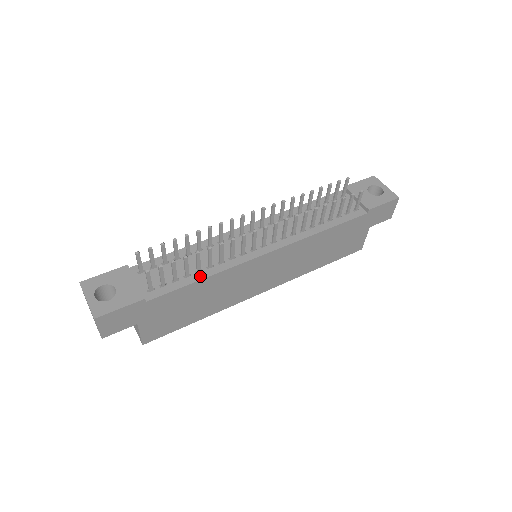
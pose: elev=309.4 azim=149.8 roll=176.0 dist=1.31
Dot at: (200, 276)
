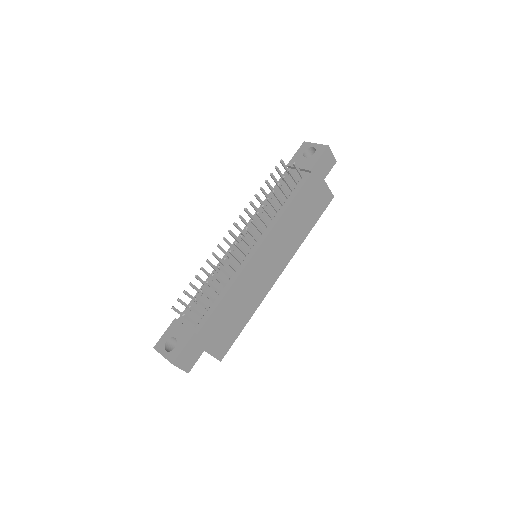
Dot at: (221, 296)
